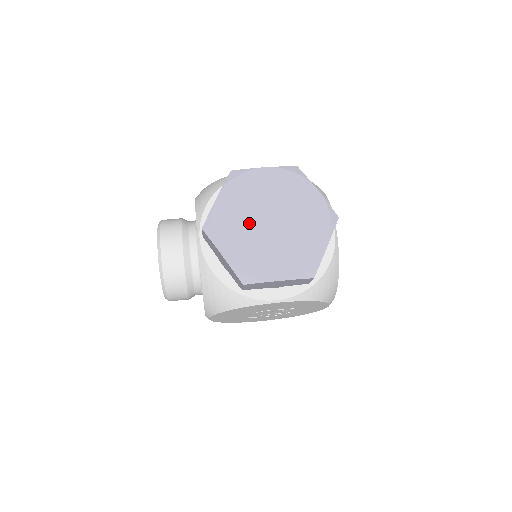
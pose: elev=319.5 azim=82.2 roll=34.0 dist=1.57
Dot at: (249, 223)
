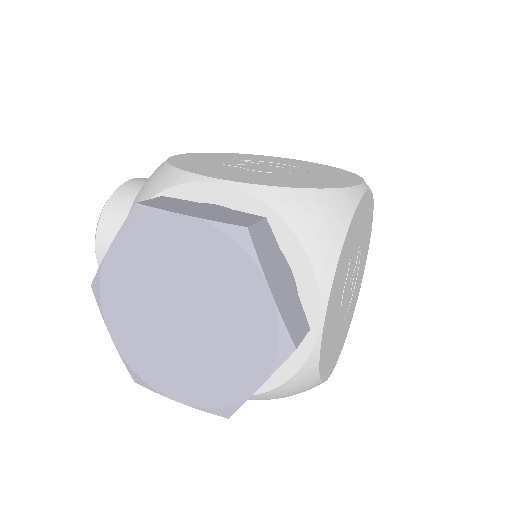
Dot at: (149, 304)
